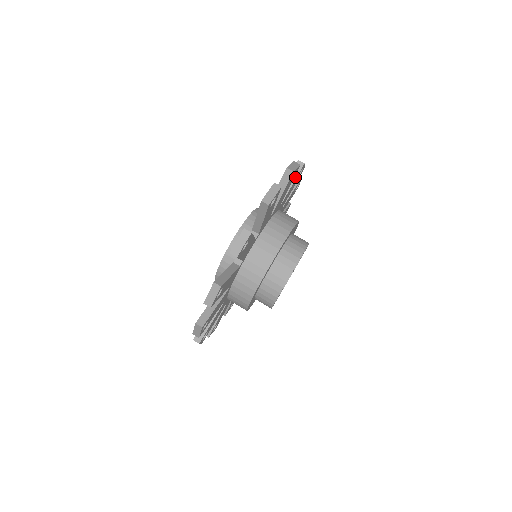
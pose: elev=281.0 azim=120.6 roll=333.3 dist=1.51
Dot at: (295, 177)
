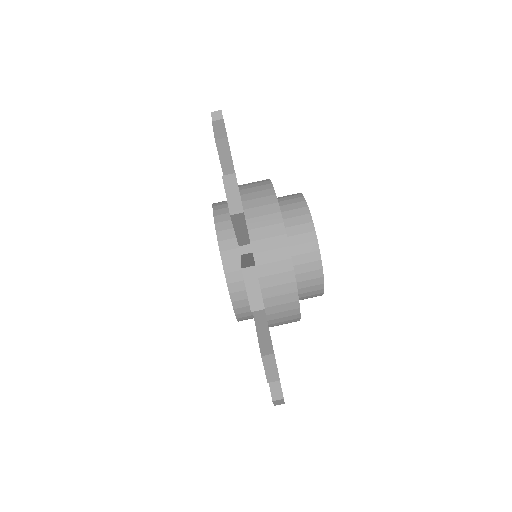
Dot at: (244, 225)
